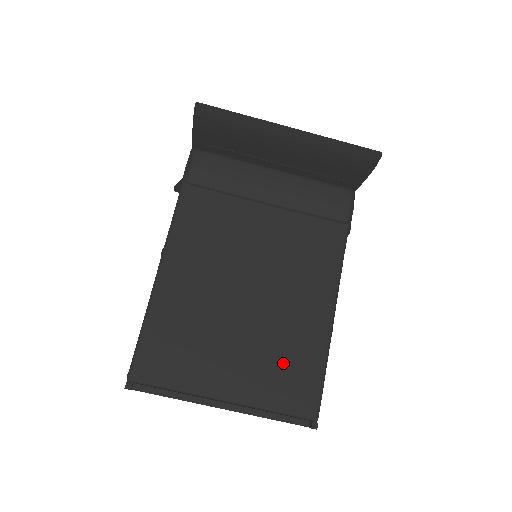
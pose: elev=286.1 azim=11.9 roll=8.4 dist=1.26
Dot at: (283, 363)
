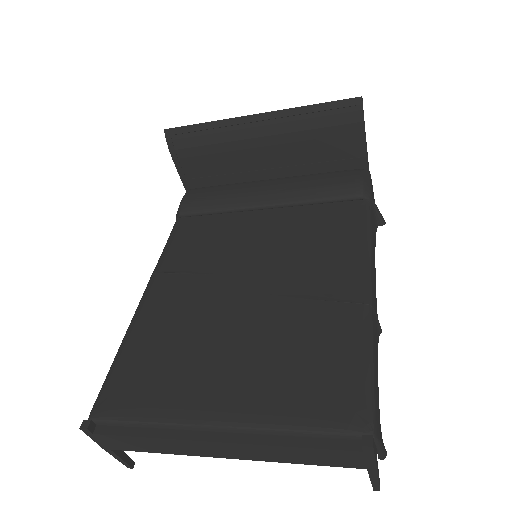
Dot at: (301, 359)
